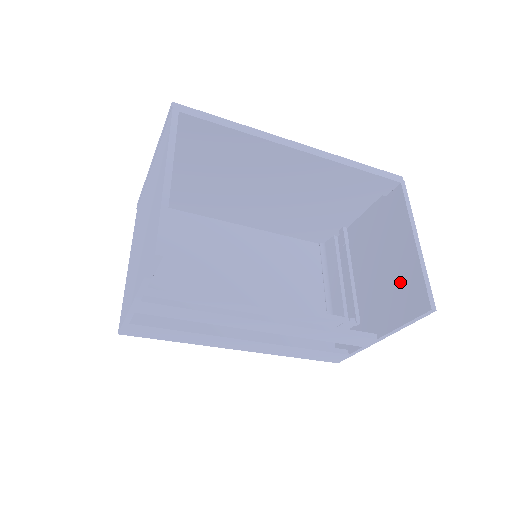
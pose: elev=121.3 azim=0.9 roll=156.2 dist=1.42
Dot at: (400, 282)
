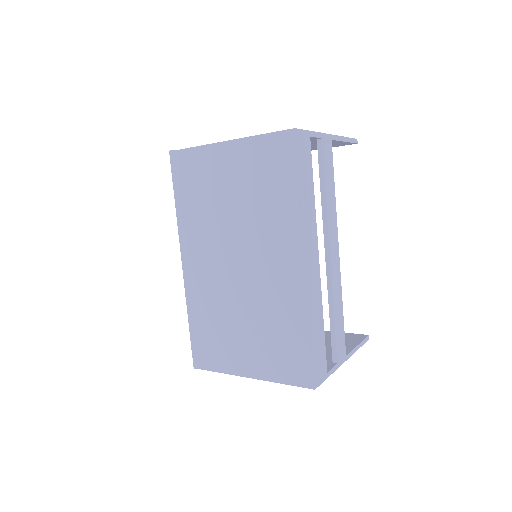
Dot at: (329, 339)
